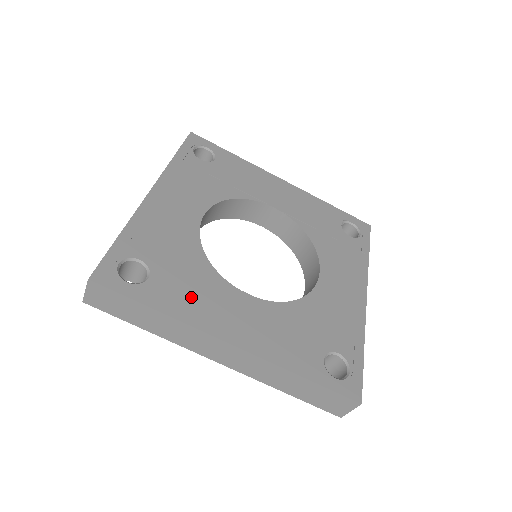
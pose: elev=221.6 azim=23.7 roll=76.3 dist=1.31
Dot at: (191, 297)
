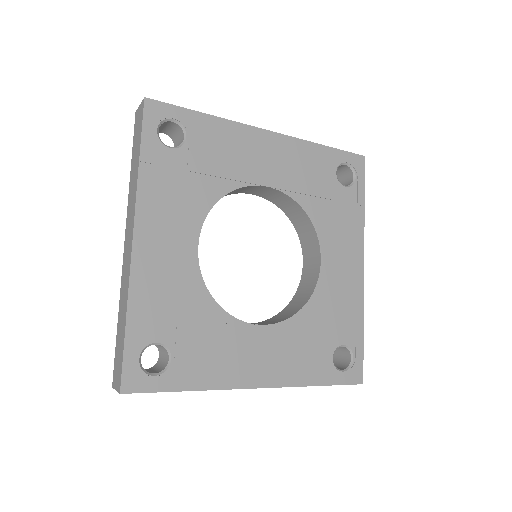
Dot at: (214, 359)
